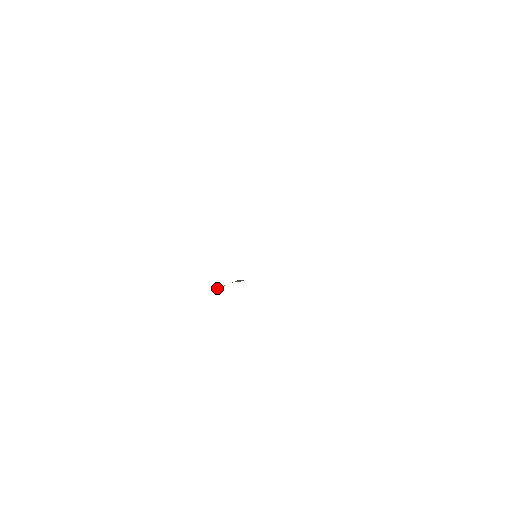
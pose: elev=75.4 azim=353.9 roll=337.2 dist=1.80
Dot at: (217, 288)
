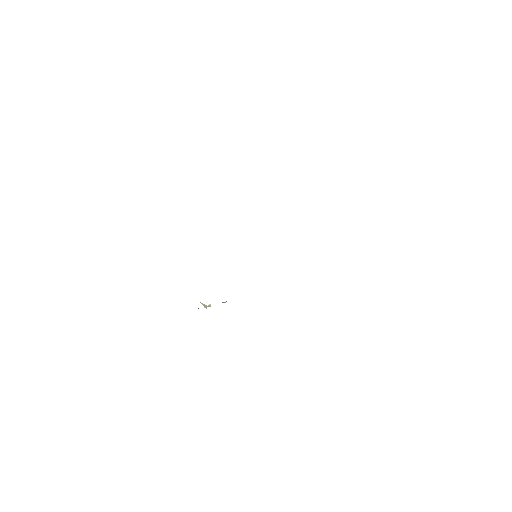
Dot at: (205, 306)
